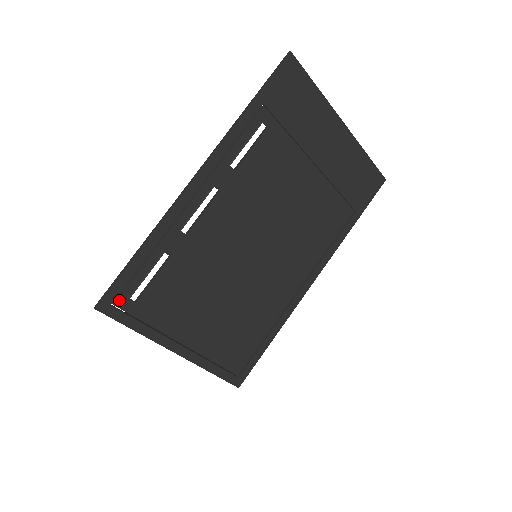
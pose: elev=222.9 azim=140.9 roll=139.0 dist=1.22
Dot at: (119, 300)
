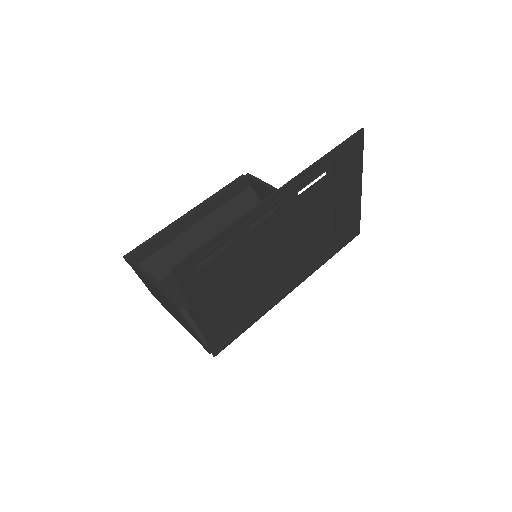
Dot at: (189, 267)
